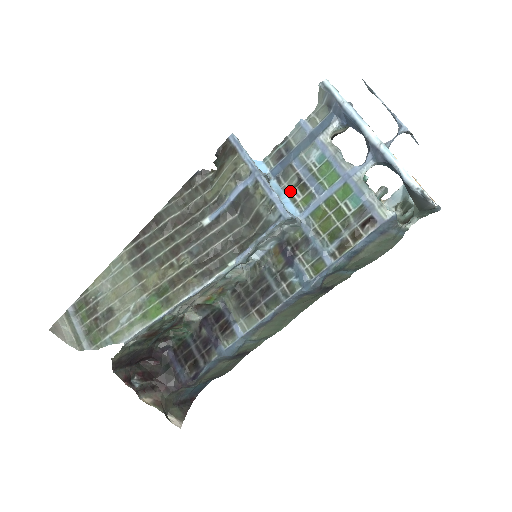
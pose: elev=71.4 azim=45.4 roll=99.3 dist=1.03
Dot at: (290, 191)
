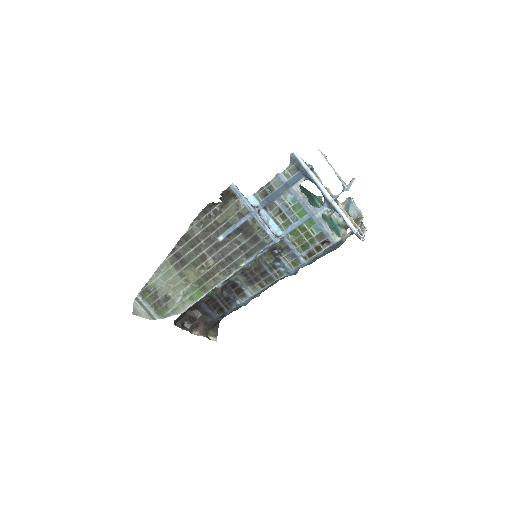
Dot at: (274, 217)
